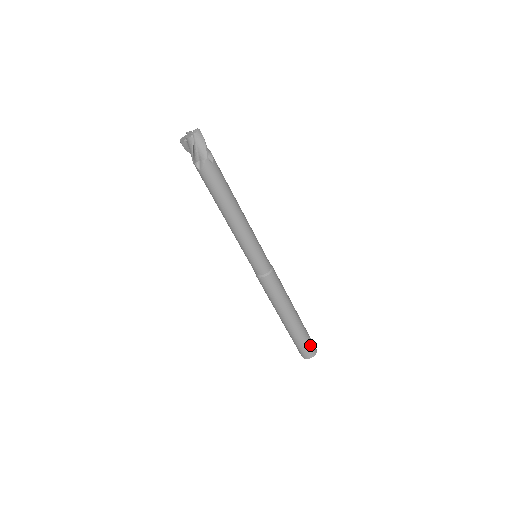
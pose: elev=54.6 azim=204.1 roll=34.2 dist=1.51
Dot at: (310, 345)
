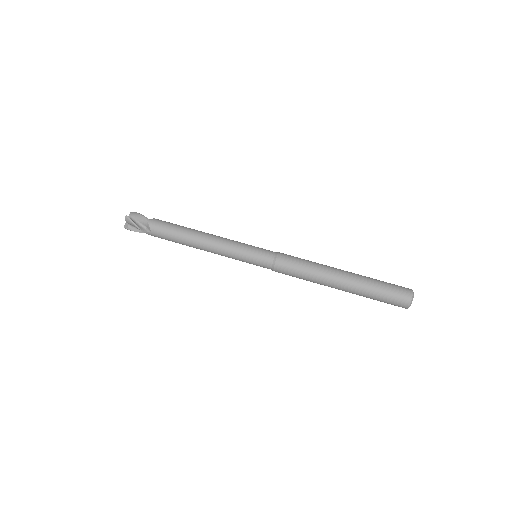
Dot at: (394, 287)
